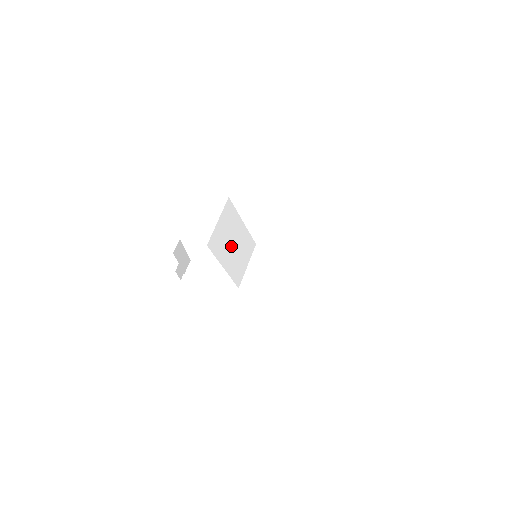
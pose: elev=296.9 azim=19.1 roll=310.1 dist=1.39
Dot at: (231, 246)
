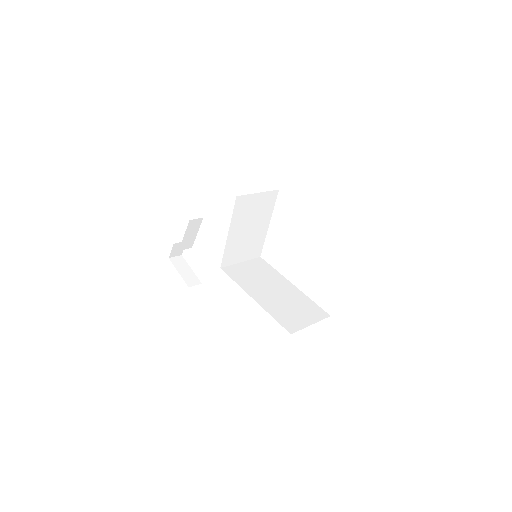
Dot at: (247, 227)
